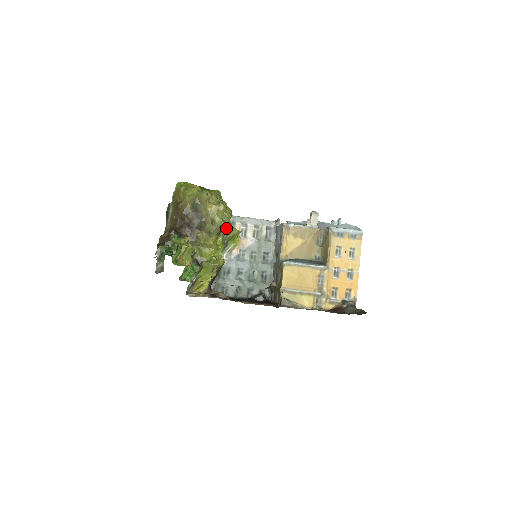
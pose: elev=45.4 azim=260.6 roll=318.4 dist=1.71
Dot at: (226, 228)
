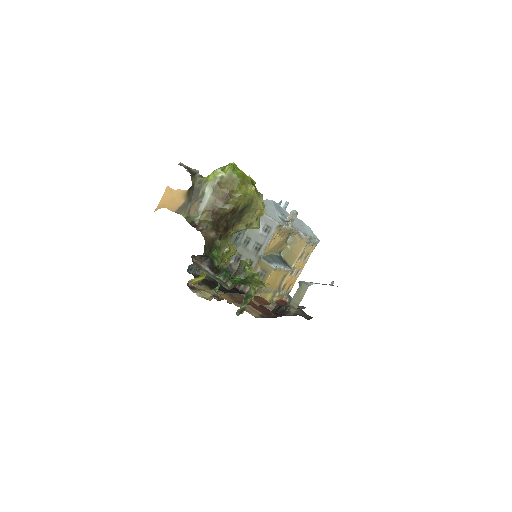
Dot at: occluded
